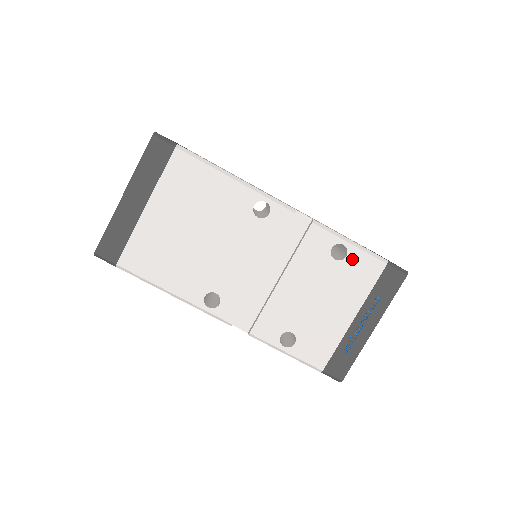
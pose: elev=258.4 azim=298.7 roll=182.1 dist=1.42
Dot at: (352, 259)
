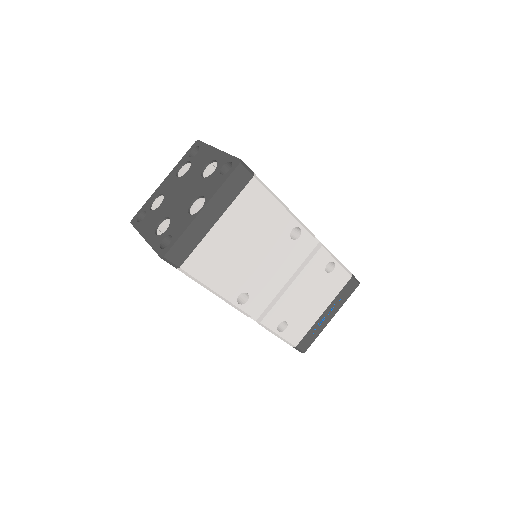
Dot at: (335, 272)
